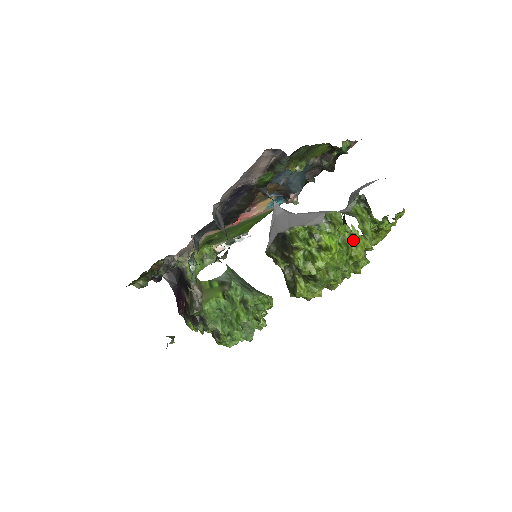
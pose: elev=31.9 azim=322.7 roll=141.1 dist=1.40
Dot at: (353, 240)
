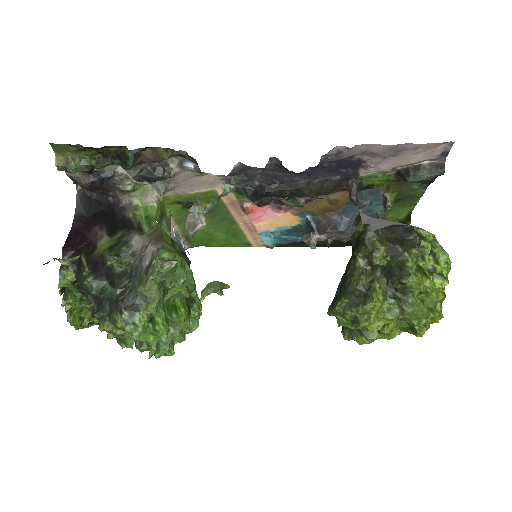
Dot at: (443, 294)
